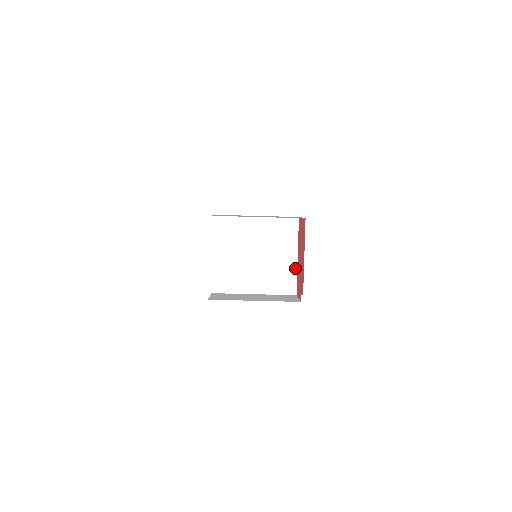
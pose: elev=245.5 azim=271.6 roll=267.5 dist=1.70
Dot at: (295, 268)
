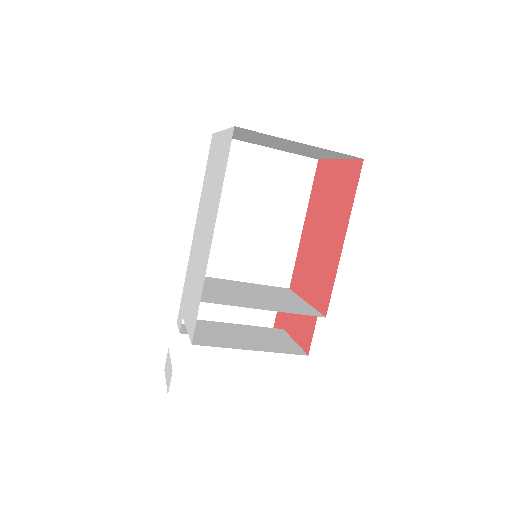
Dot at: (291, 296)
